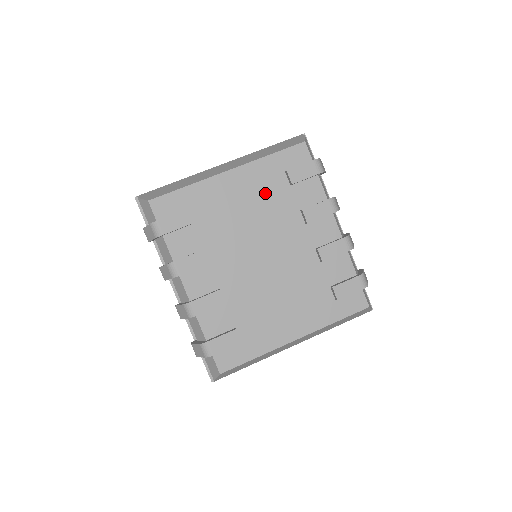
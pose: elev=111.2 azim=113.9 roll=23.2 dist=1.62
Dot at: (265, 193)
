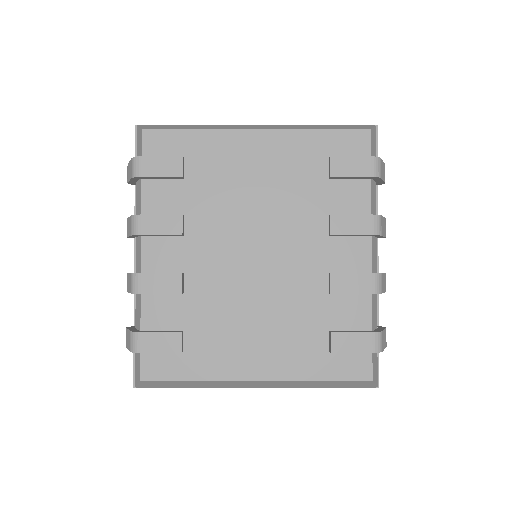
Dot at: (291, 175)
